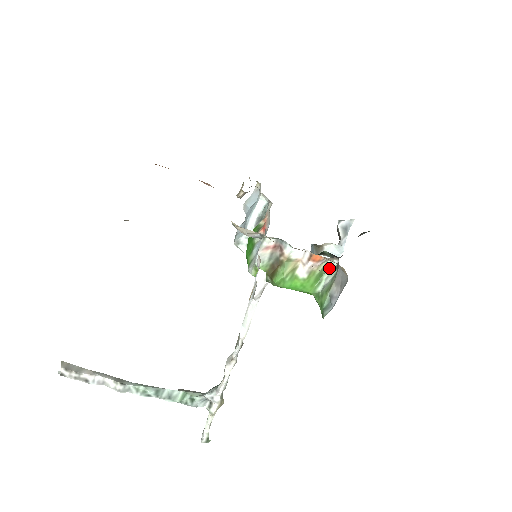
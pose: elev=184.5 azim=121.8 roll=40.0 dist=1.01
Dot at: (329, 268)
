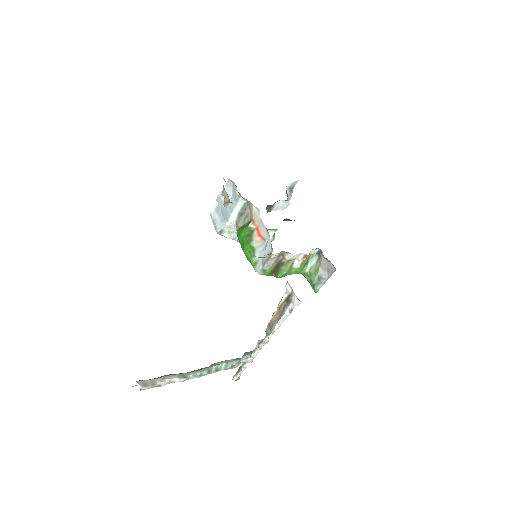
Dot at: occluded
